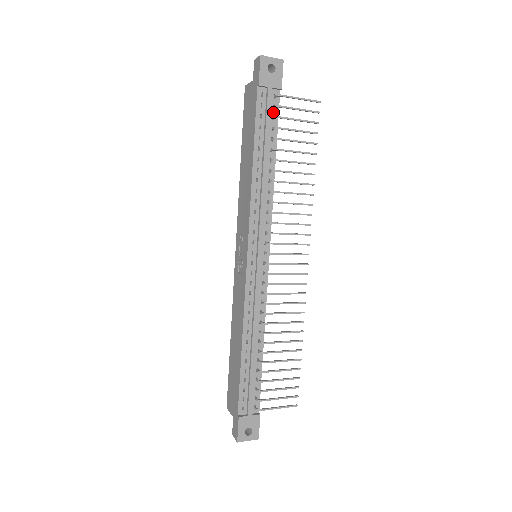
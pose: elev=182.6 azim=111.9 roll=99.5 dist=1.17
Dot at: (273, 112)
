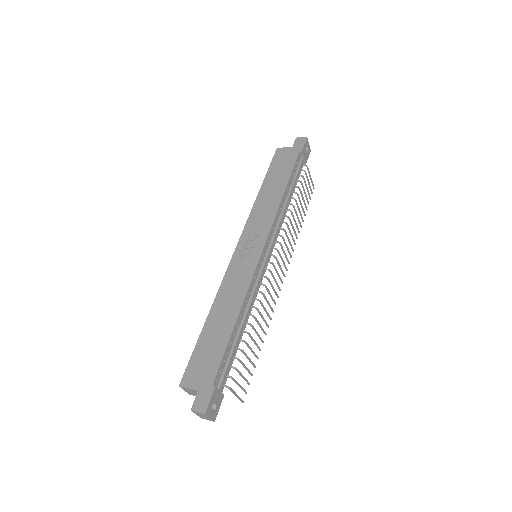
Dot at: (299, 172)
